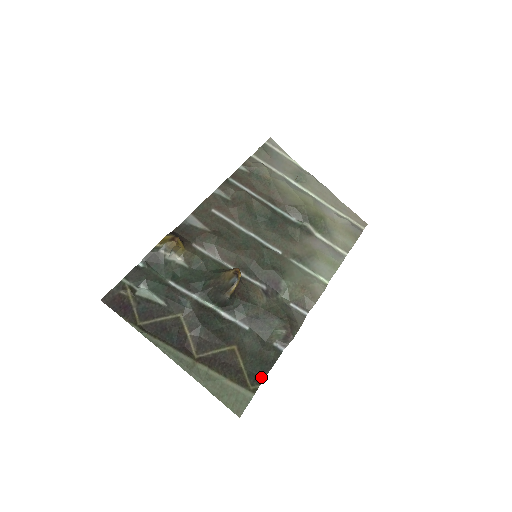
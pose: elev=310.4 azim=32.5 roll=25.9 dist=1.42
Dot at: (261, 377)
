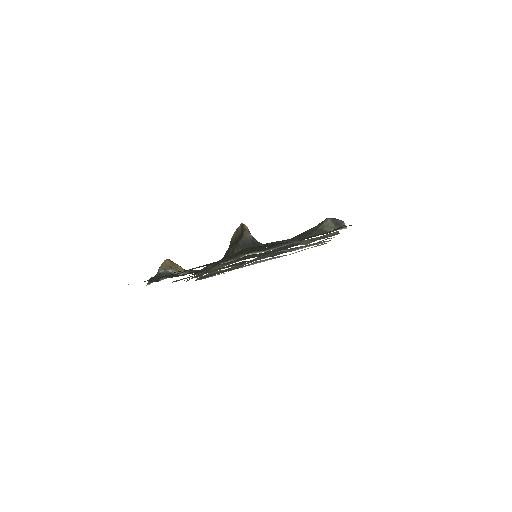
Dot at: occluded
